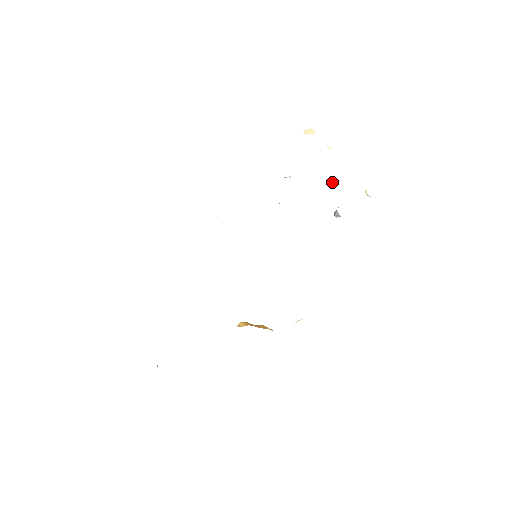
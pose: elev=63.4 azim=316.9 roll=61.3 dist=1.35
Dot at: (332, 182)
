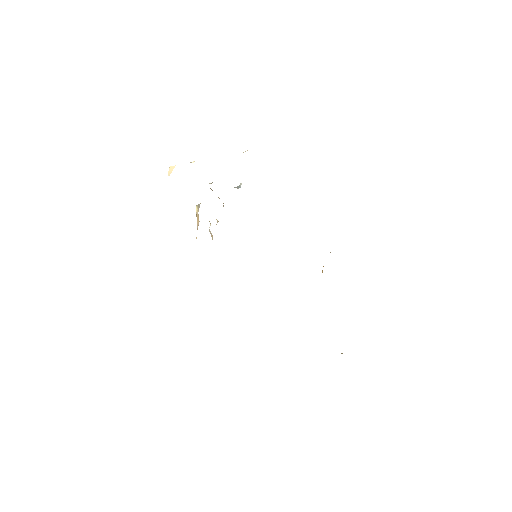
Dot at: occluded
